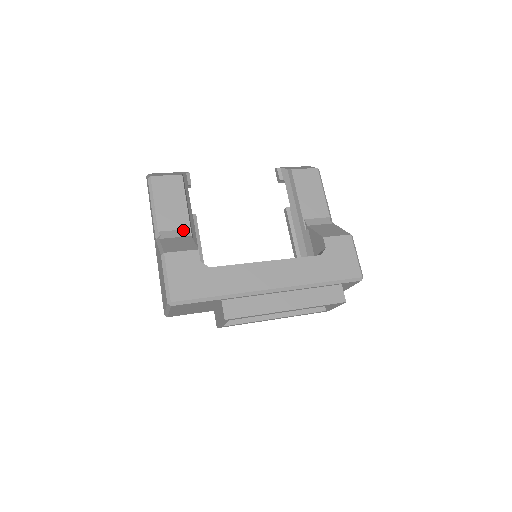
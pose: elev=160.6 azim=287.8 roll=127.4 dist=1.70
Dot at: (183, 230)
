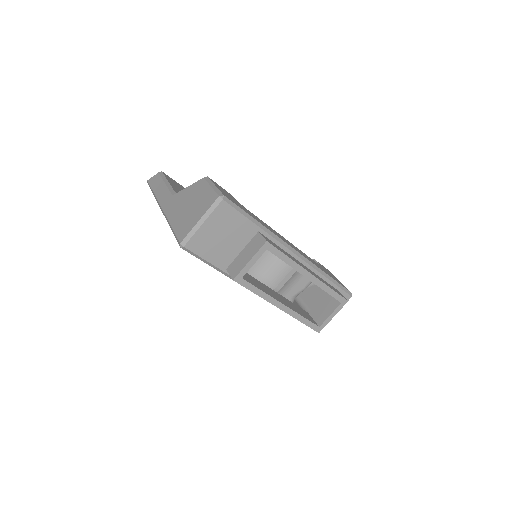
Dot at: occluded
